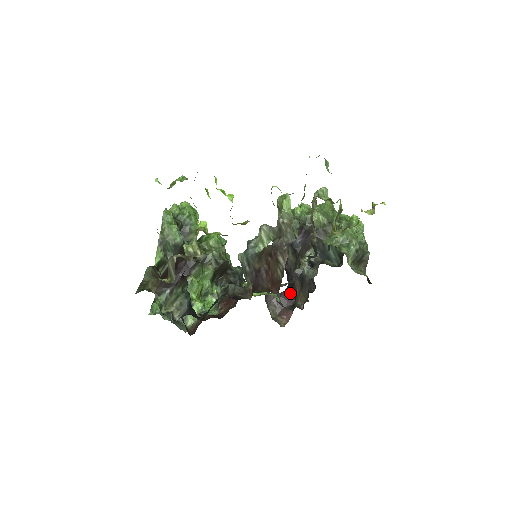
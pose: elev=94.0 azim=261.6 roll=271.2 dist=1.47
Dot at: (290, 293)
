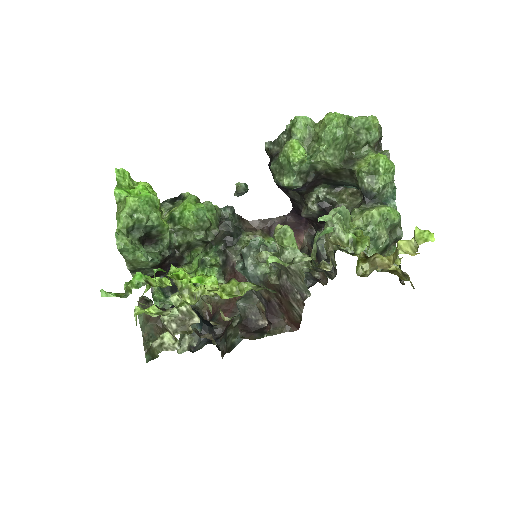
Dot at: (297, 216)
